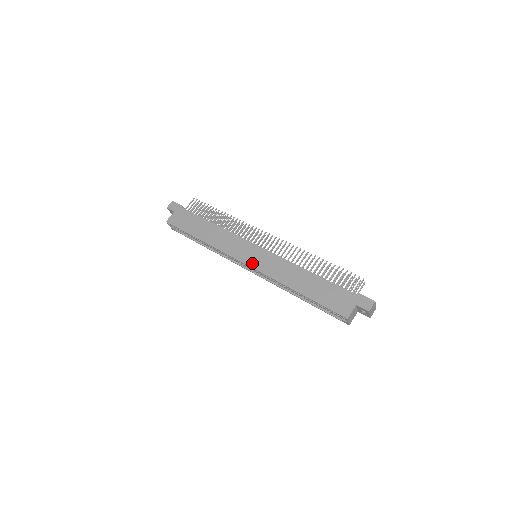
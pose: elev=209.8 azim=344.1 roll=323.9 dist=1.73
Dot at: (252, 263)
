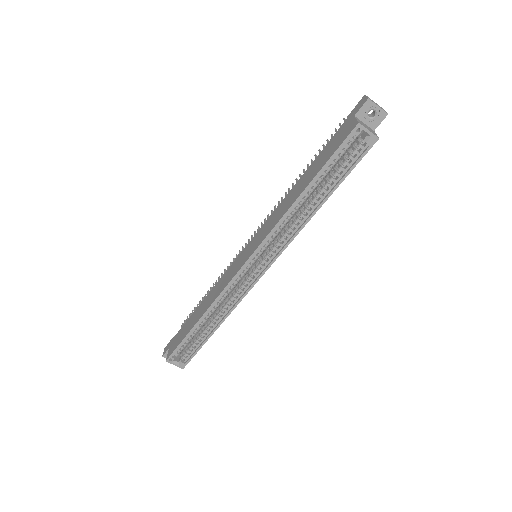
Dot at: (250, 252)
